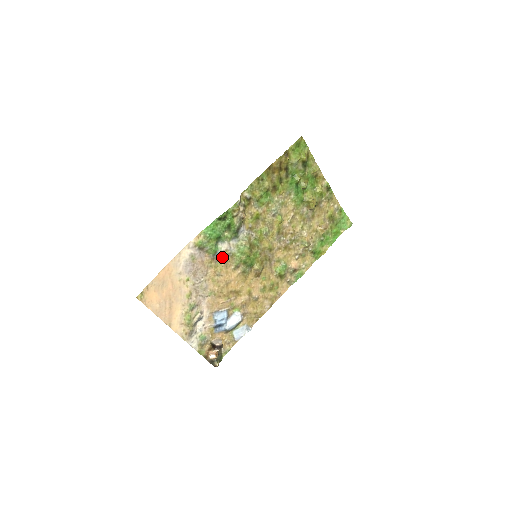
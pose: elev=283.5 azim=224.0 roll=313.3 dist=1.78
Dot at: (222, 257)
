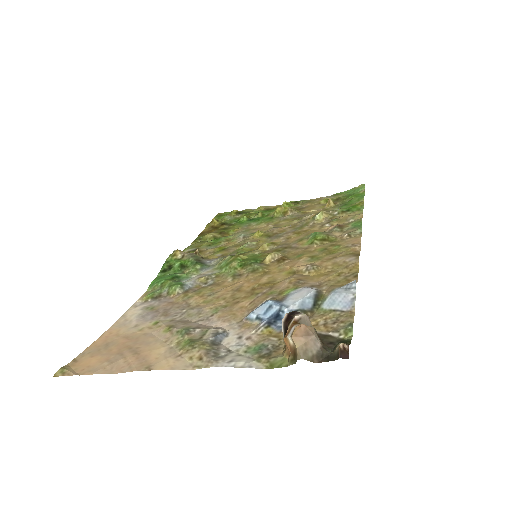
Dot at: (202, 286)
